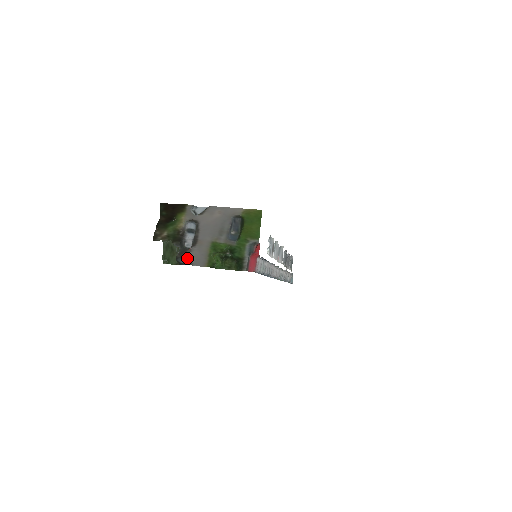
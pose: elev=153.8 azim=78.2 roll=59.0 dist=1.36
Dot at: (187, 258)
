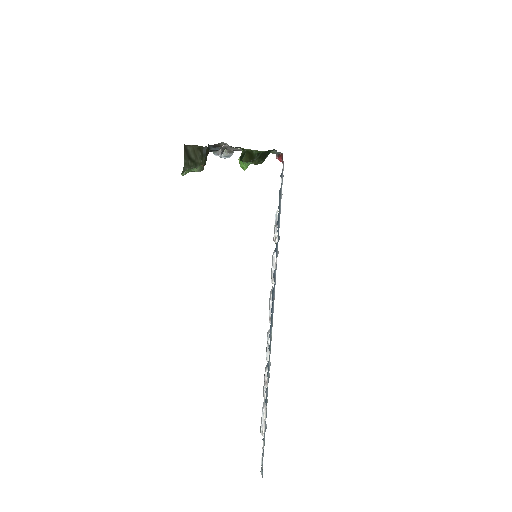
Dot at: (219, 147)
